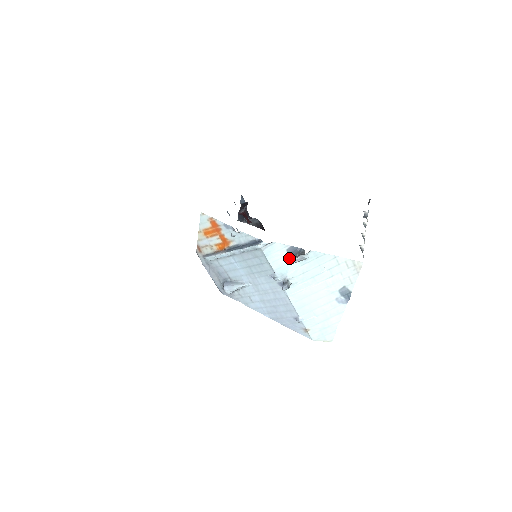
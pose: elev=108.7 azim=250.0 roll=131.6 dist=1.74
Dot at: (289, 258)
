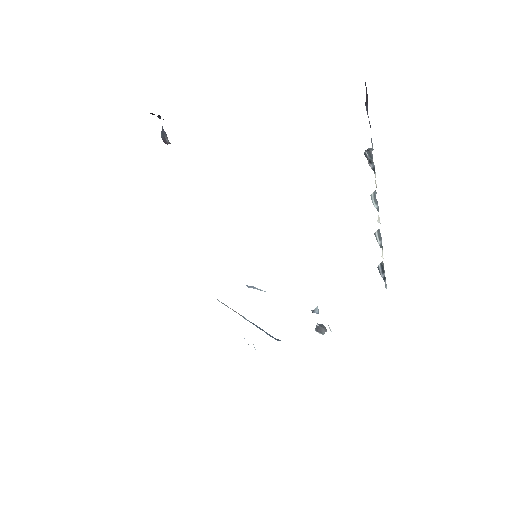
Dot at: occluded
